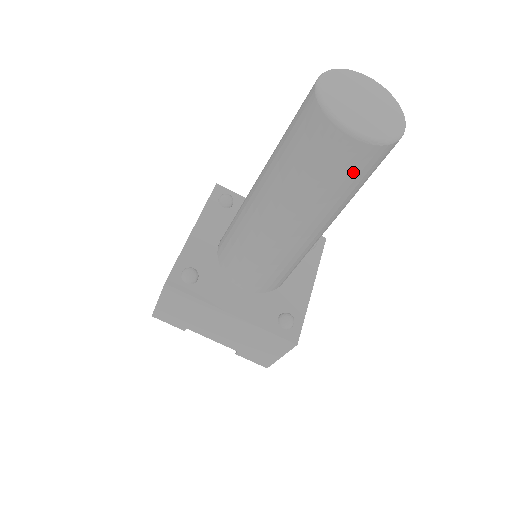
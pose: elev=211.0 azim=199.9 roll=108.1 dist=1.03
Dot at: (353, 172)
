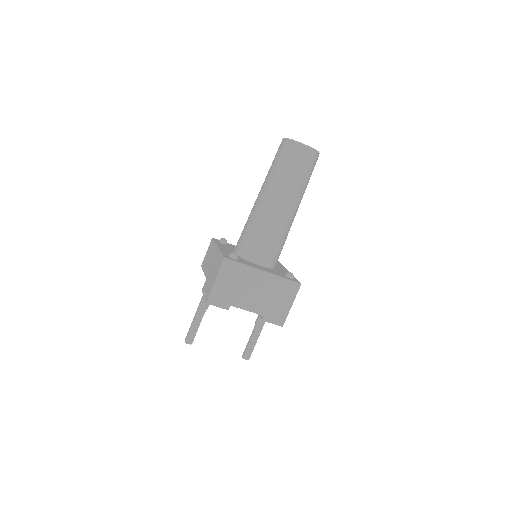
Dot at: (309, 166)
